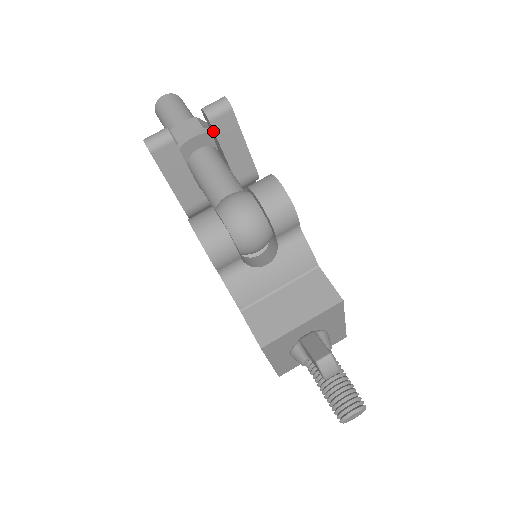
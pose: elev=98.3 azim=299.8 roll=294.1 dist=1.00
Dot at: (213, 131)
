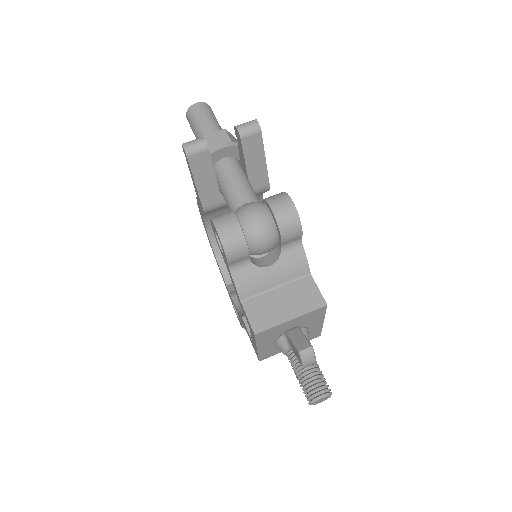
Dot at: (241, 147)
